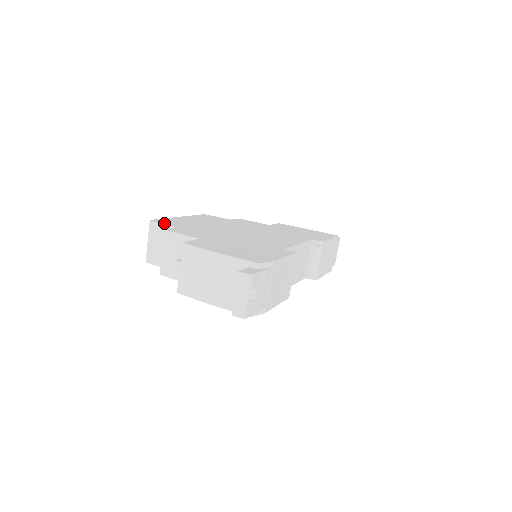
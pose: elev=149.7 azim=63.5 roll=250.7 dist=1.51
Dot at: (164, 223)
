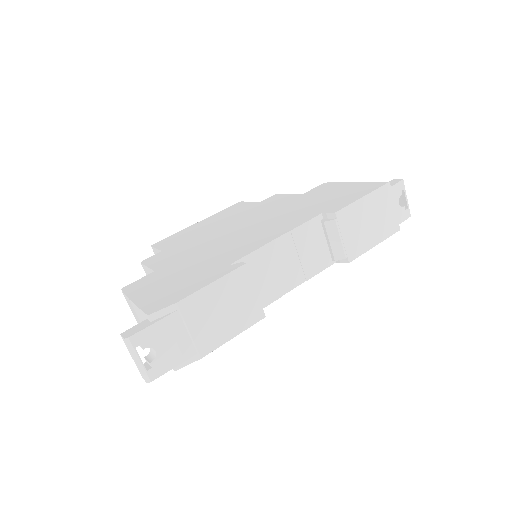
Dot at: (158, 247)
